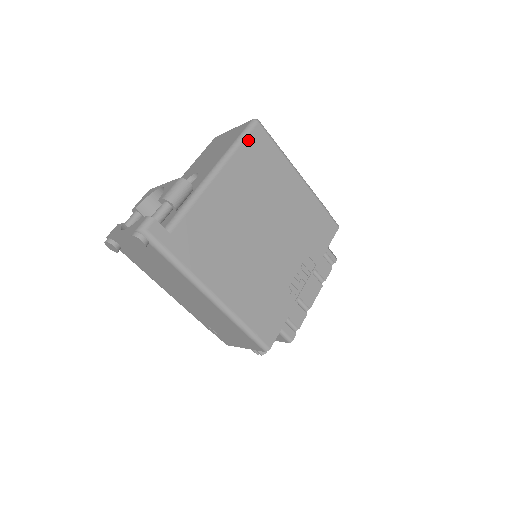
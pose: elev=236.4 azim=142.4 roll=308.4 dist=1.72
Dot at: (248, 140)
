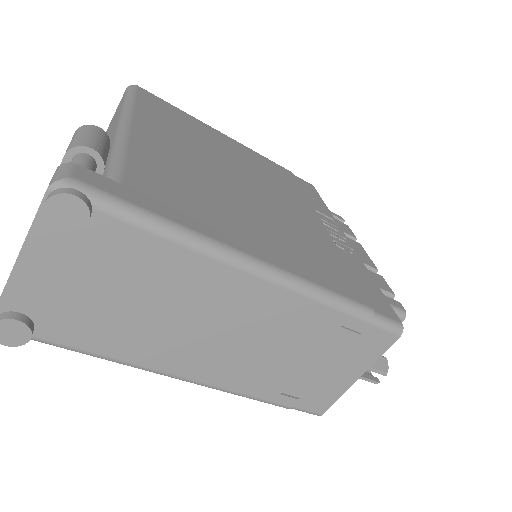
Dot at: (140, 98)
